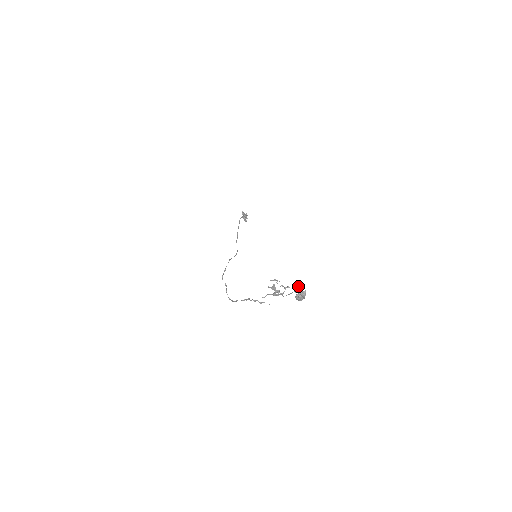
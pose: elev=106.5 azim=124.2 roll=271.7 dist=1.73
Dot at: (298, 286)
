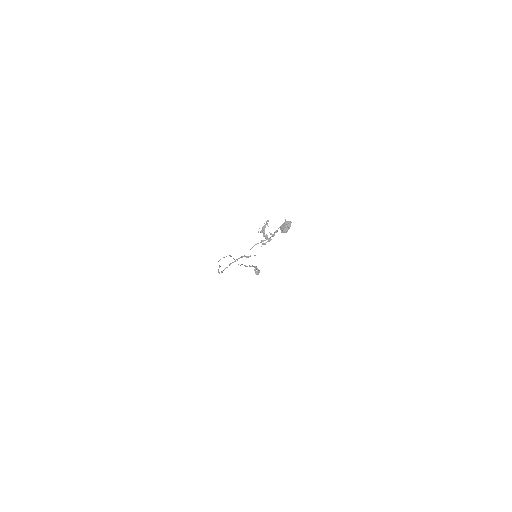
Dot at: (285, 219)
